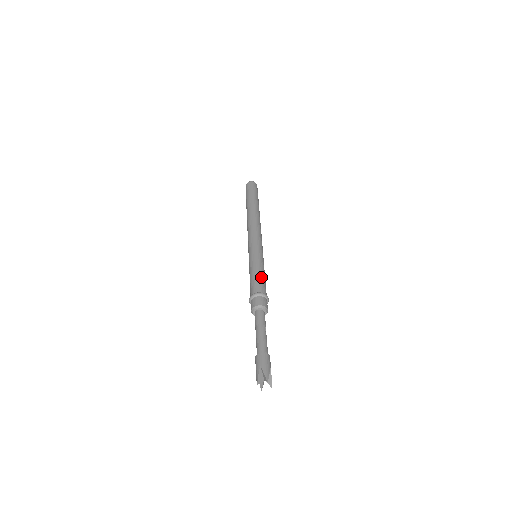
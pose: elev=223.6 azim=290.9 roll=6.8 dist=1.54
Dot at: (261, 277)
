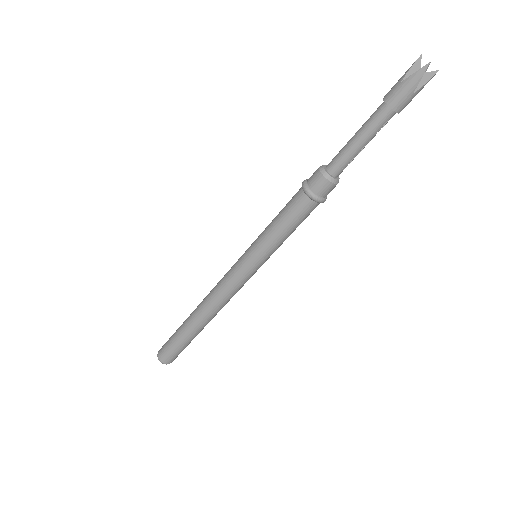
Dot at: occluded
